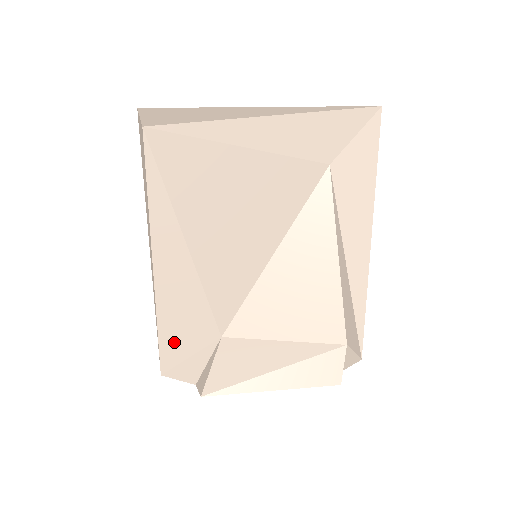
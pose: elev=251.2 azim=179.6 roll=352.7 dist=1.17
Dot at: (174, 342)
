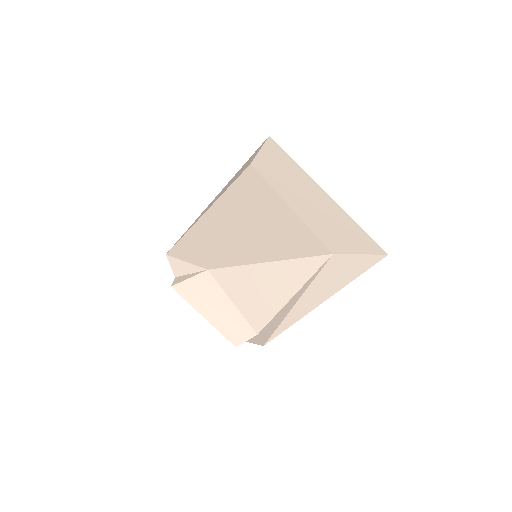
Dot at: (185, 249)
